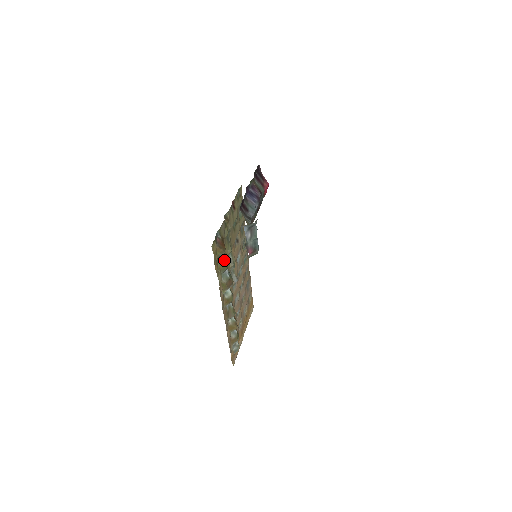
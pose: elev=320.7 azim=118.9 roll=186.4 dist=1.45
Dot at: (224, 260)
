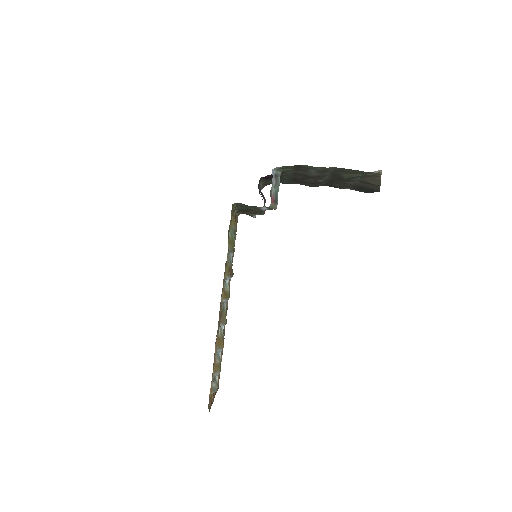
Dot at: (233, 238)
